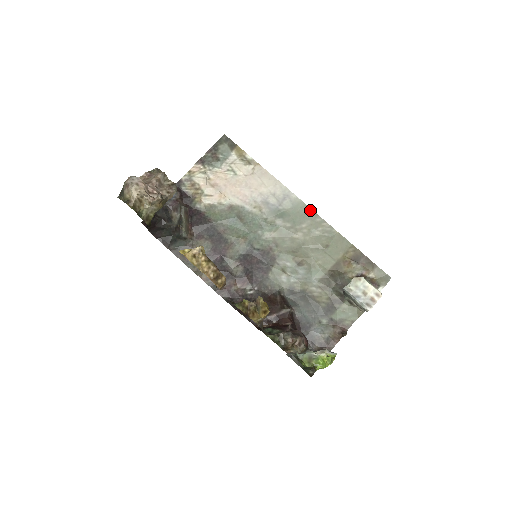
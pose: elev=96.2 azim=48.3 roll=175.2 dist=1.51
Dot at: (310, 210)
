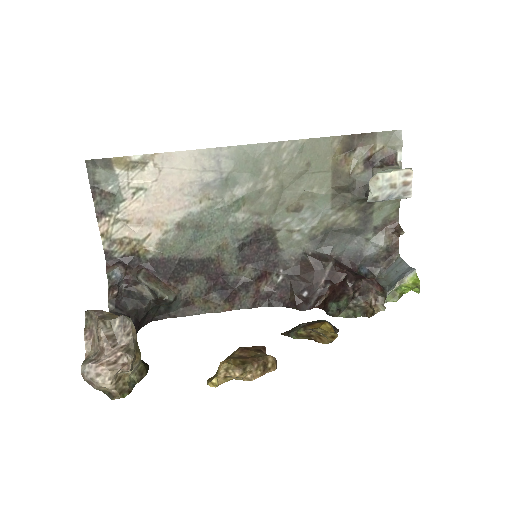
Dot at: (255, 146)
